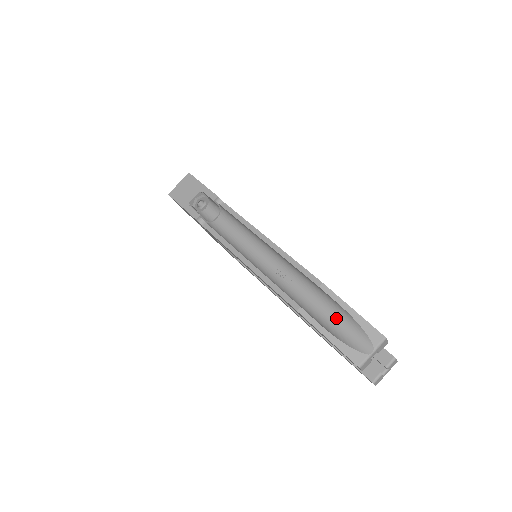
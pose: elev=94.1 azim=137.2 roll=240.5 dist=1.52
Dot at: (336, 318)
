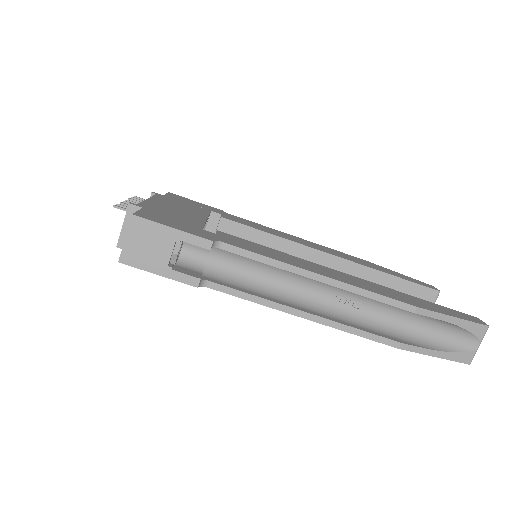
Dot at: (431, 327)
